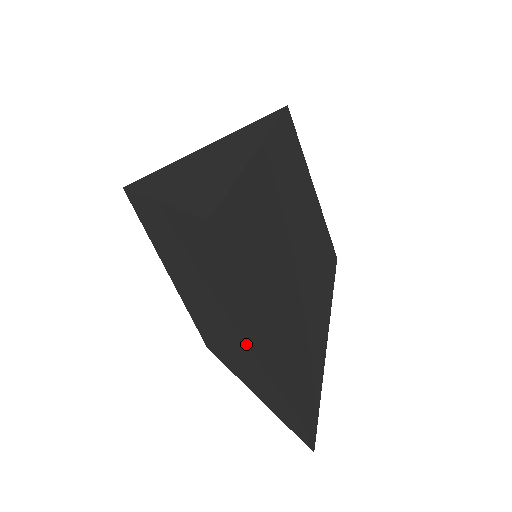
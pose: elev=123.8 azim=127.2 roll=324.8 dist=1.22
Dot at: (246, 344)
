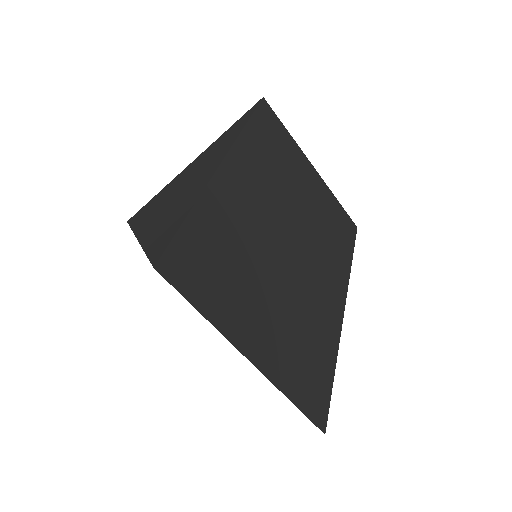
Dot at: occluded
